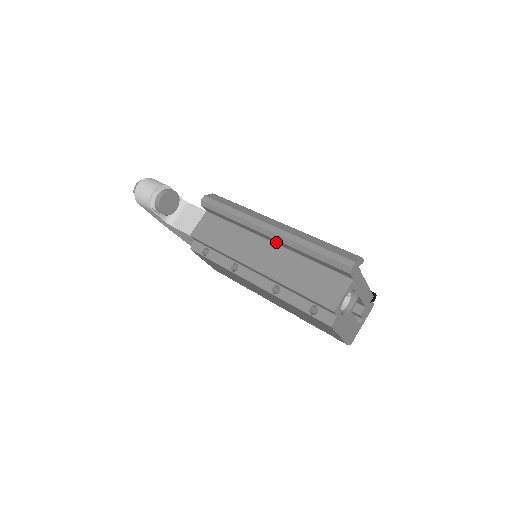
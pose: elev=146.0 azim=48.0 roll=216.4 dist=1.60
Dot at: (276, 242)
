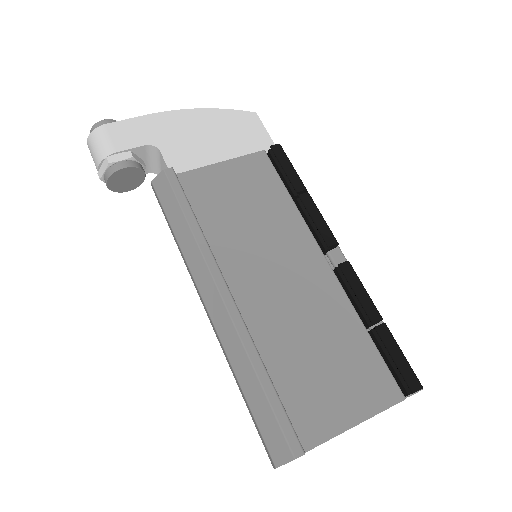
Dot at: occluded
